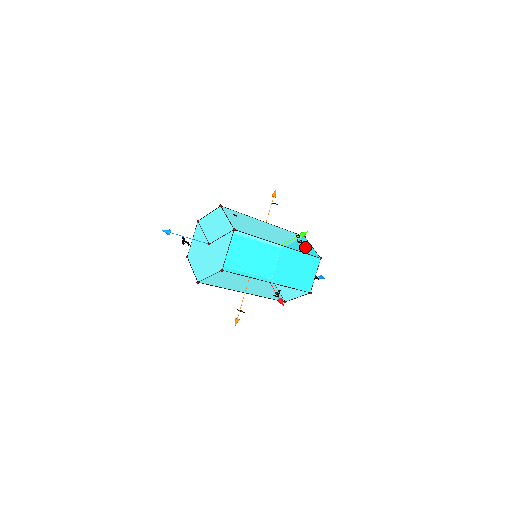
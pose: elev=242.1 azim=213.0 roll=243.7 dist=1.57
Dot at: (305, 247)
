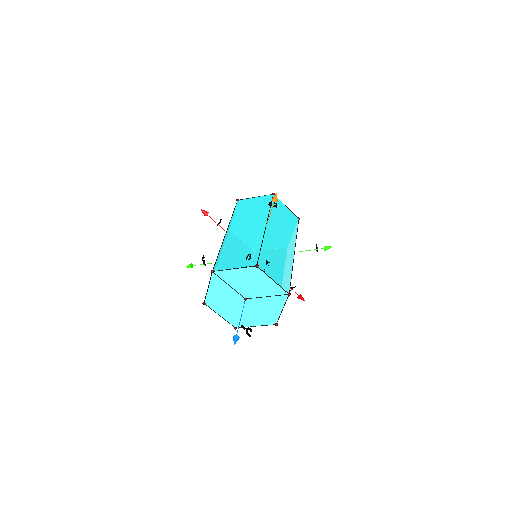
Dot at: (289, 218)
